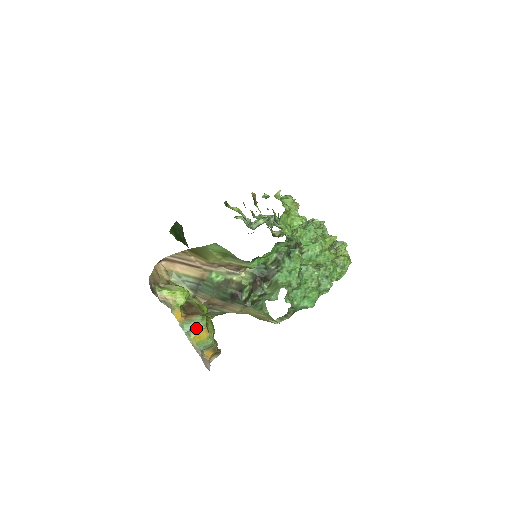
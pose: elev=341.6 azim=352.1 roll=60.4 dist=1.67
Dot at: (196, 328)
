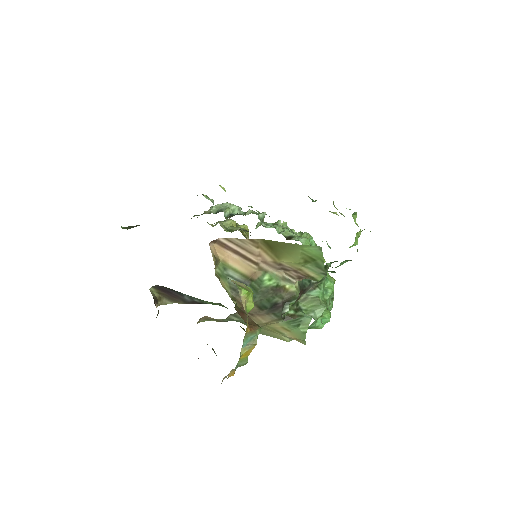
Dot at: (250, 343)
